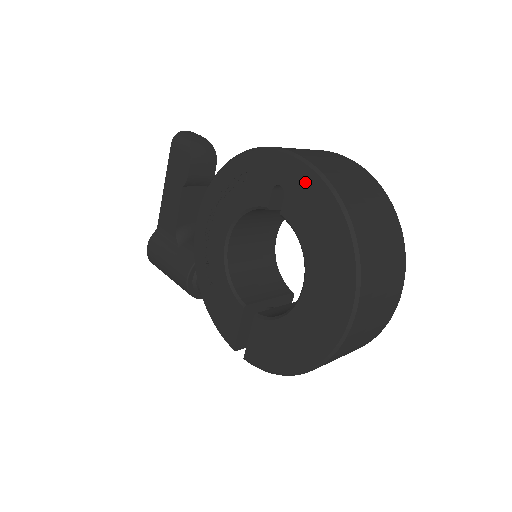
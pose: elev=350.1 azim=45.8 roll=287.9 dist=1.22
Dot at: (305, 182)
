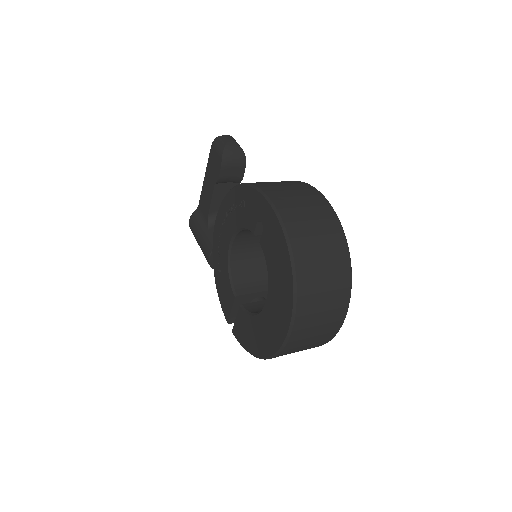
Dot at: (274, 228)
